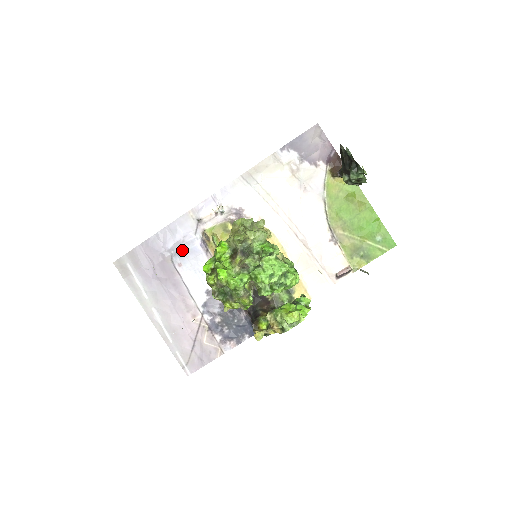
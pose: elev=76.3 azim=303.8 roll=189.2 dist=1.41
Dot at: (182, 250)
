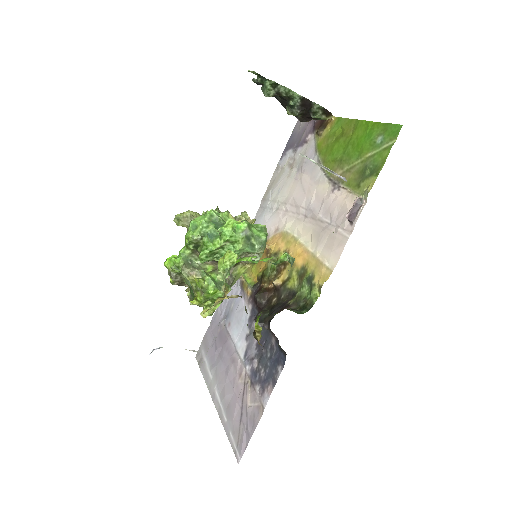
Dot at: (230, 309)
